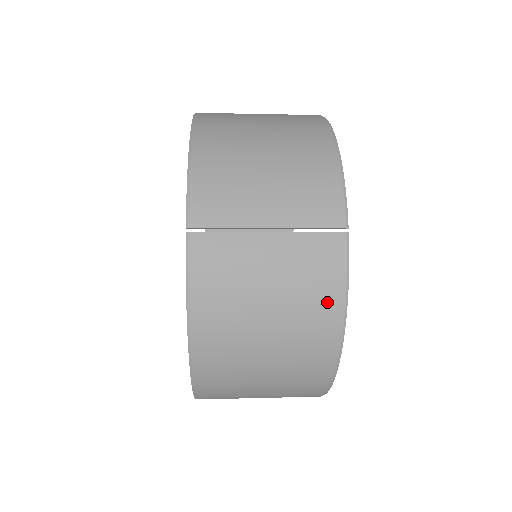
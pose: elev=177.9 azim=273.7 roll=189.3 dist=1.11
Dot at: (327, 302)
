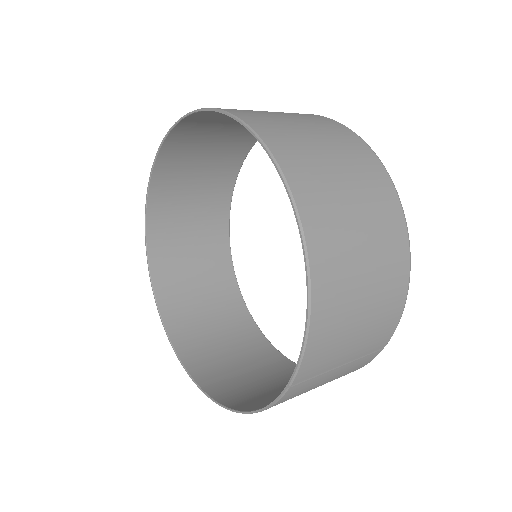
Dot at: occluded
